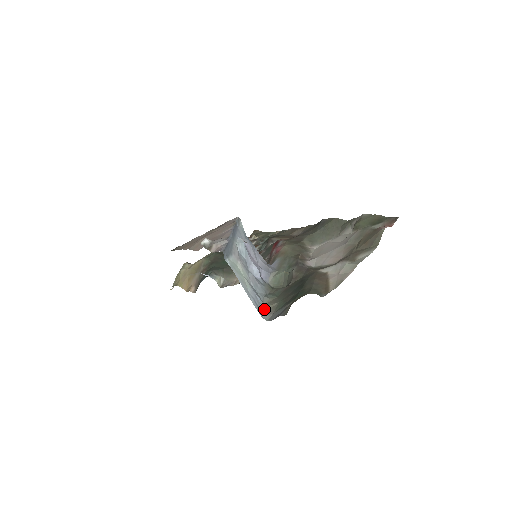
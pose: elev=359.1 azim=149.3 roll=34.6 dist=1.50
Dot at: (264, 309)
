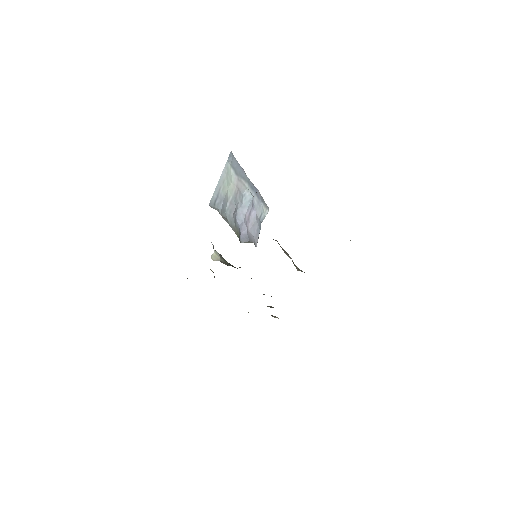
Dot at: occluded
